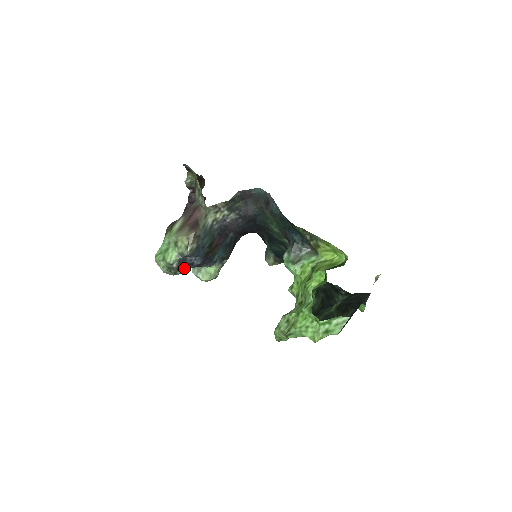
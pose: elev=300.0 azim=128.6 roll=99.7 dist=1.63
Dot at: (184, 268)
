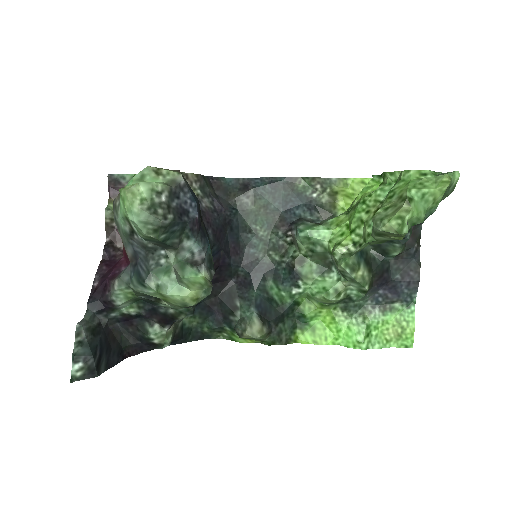
Dot at: (176, 214)
